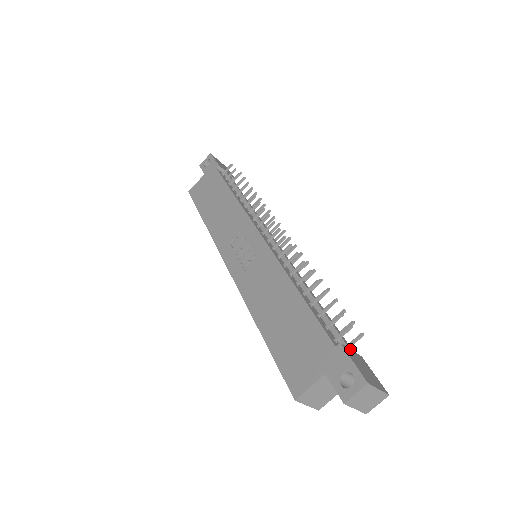
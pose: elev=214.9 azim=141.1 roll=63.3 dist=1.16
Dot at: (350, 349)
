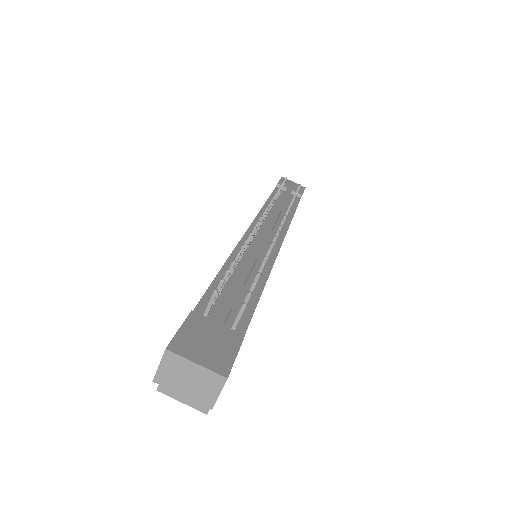
Dot at: (214, 321)
